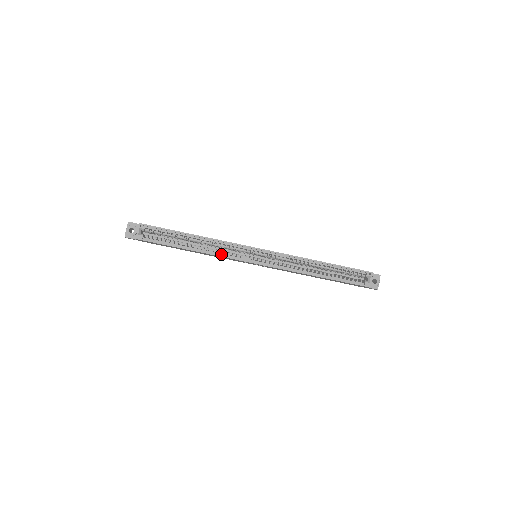
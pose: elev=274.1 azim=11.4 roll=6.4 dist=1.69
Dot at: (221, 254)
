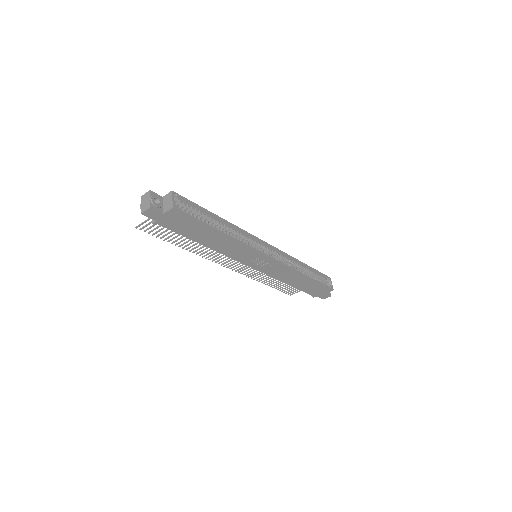
Dot at: (244, 243)
